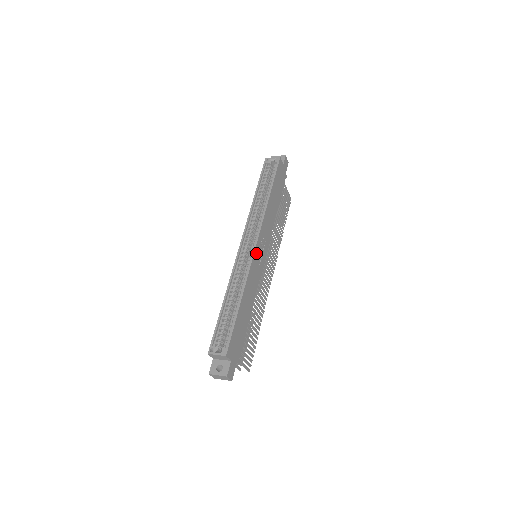
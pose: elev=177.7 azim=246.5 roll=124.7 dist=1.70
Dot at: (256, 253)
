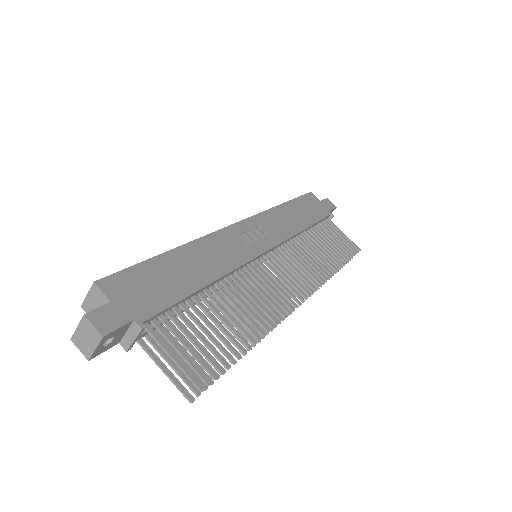
Dot at: (236, 230)
